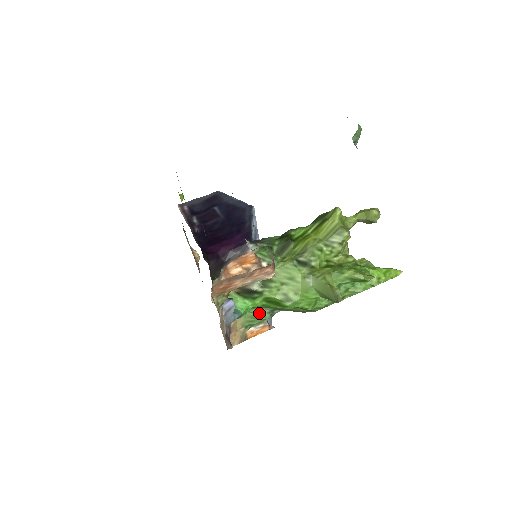
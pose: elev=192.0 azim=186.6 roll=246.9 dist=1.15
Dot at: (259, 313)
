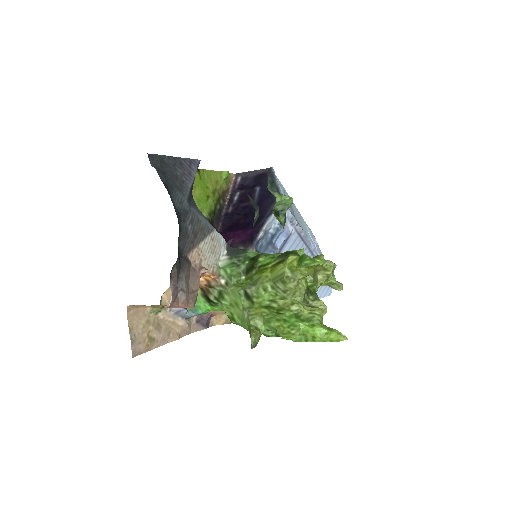
Dot at: occluded
